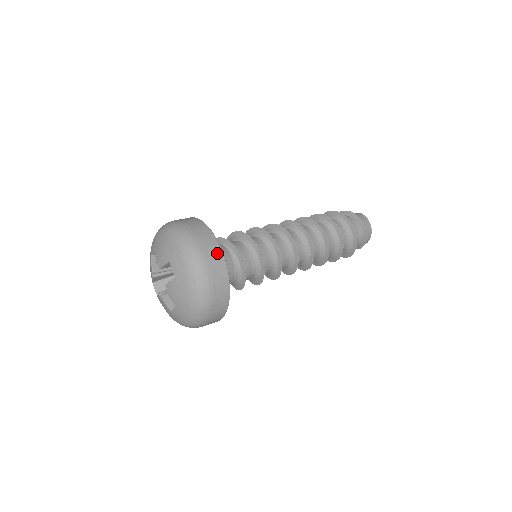
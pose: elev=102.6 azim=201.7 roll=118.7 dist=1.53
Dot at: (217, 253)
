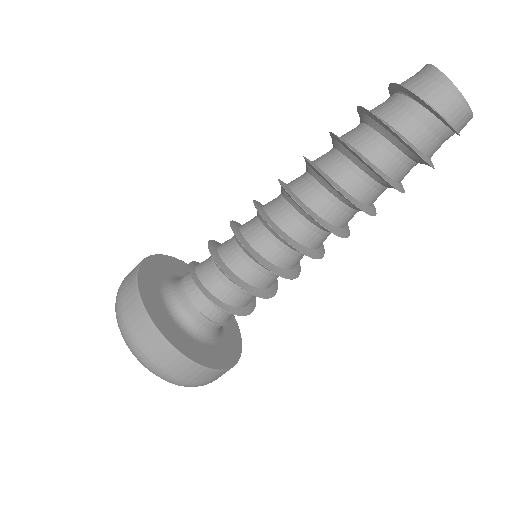
Dot at: (157, 341)
